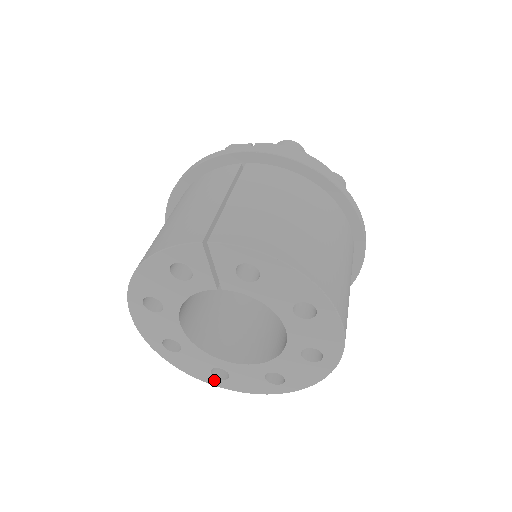
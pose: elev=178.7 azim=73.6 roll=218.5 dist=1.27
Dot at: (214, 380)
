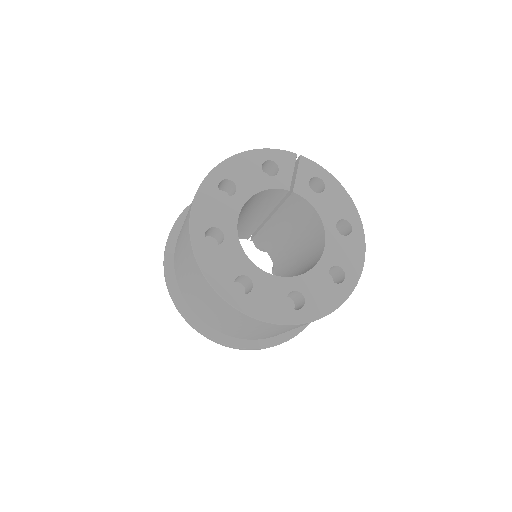
Dot at: (232, 293)
